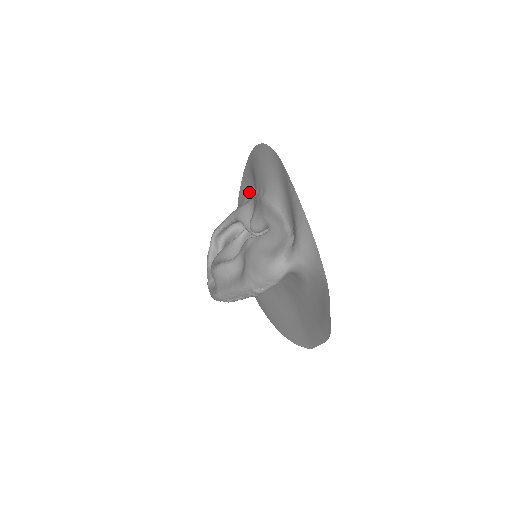
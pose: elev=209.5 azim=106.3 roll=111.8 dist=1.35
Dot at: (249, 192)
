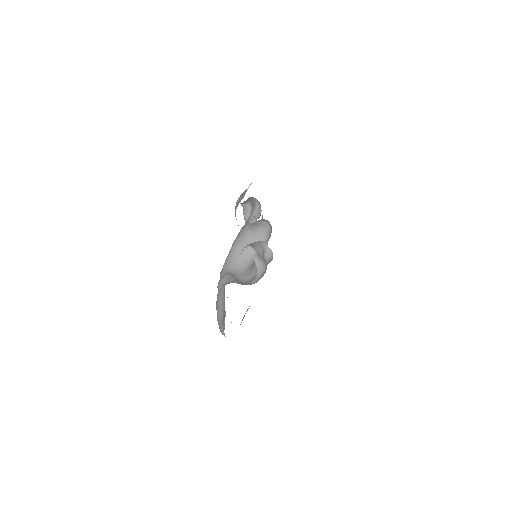
Dot at: occluded
